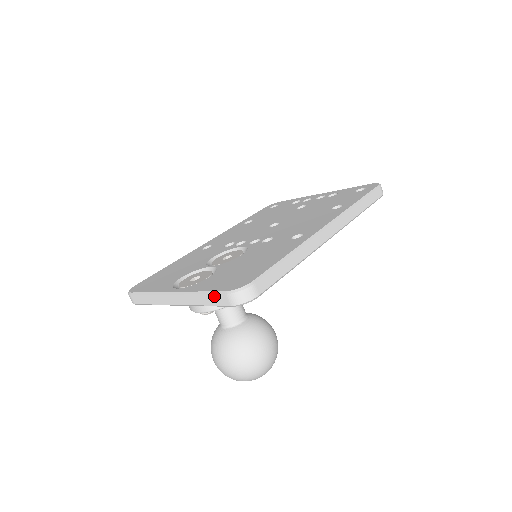
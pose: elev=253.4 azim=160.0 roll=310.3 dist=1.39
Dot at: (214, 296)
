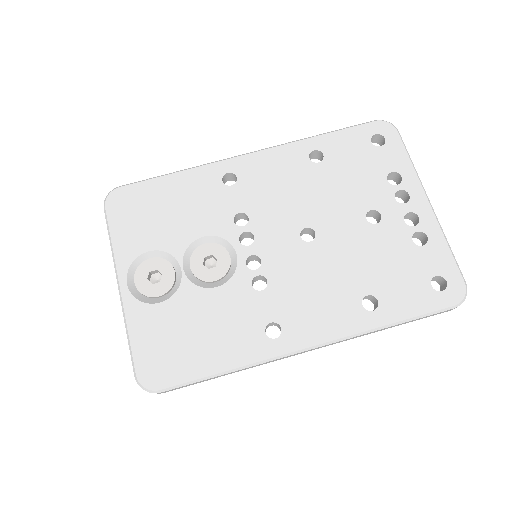
Dot at: (131, 357)
